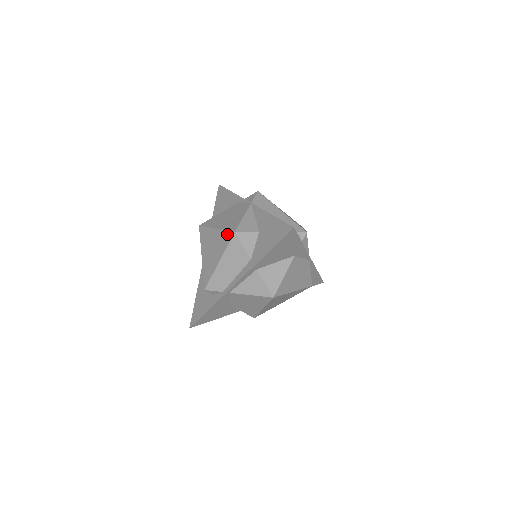
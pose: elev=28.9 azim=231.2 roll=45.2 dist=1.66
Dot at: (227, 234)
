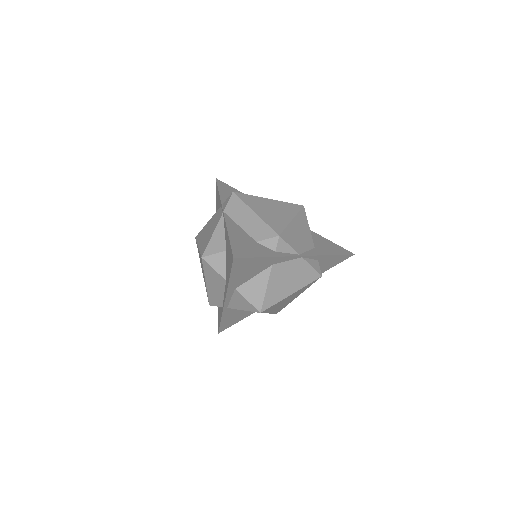
Dot at: occluded
